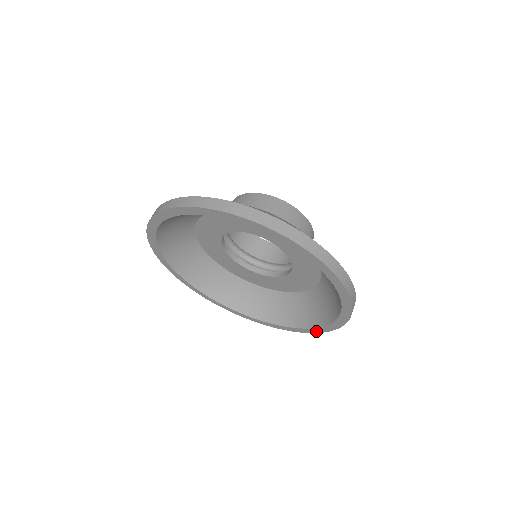
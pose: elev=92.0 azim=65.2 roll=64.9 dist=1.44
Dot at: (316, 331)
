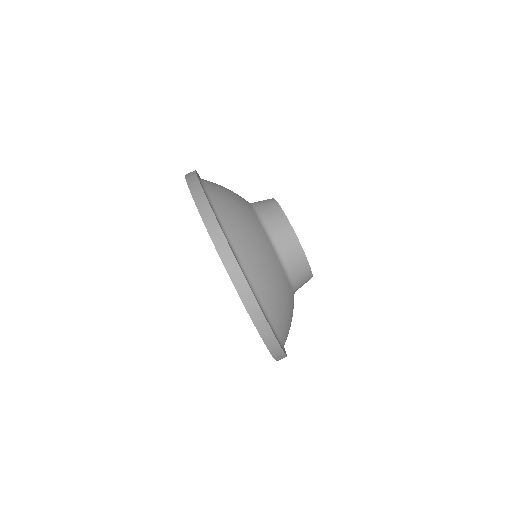
Dot at: occluded
